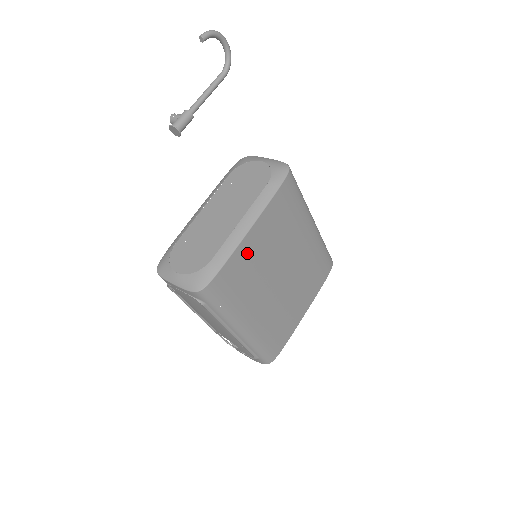
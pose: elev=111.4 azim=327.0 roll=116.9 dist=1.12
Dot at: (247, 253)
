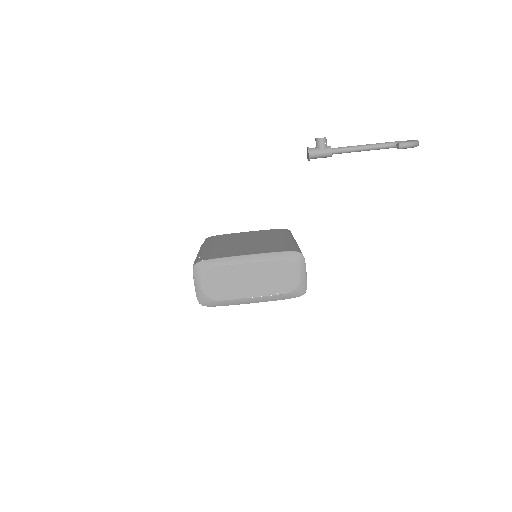
Dot at: occluded
